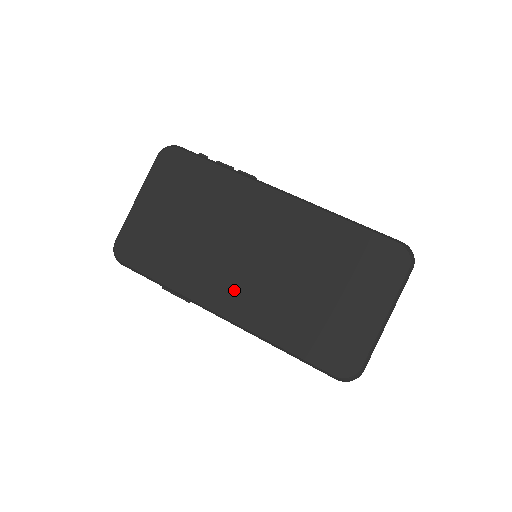
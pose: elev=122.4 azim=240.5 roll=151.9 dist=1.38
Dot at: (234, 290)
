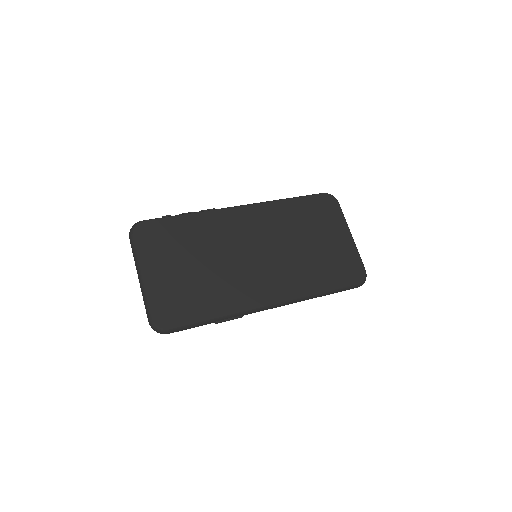
Dot at: (266, 283)
